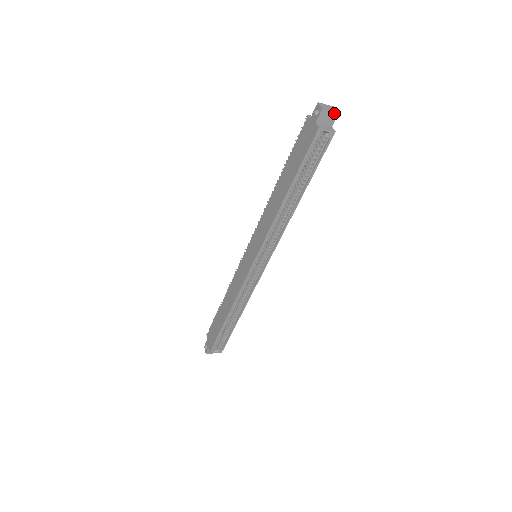
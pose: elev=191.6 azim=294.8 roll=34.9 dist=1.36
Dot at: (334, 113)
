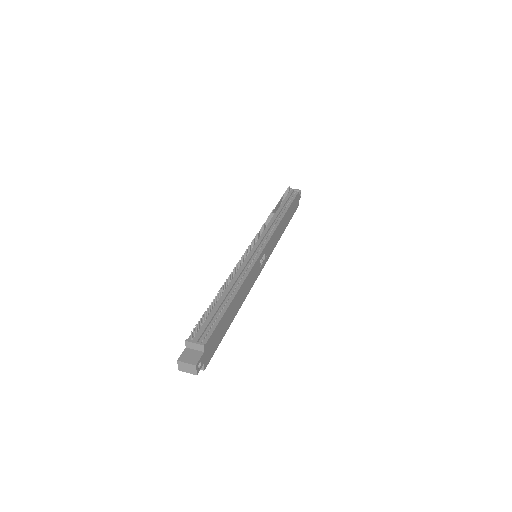
Dot at: (193, 373)
